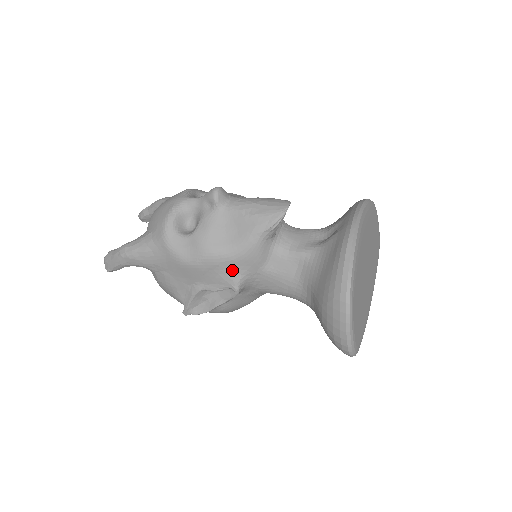
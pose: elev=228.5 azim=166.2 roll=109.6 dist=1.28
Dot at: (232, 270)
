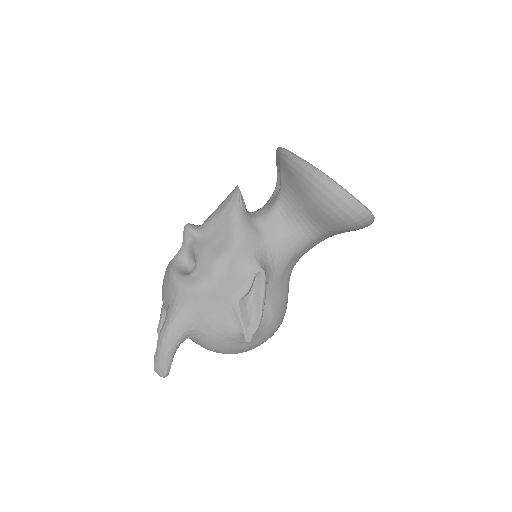
Dot at: (244, 258)
